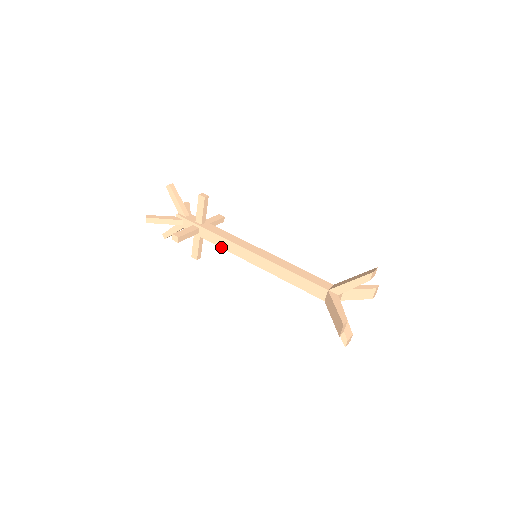
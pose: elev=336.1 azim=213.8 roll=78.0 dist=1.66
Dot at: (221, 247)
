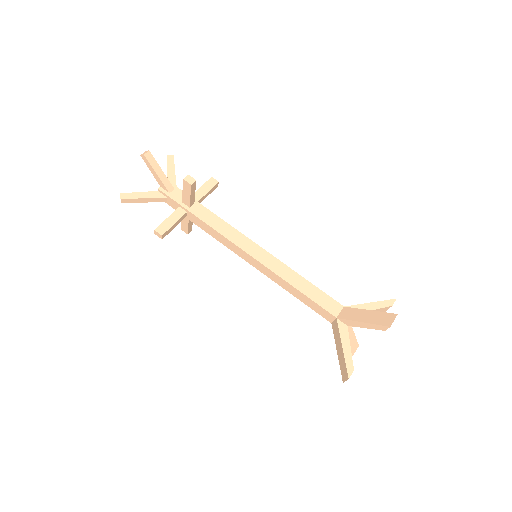
Dot at: (215, 238)
